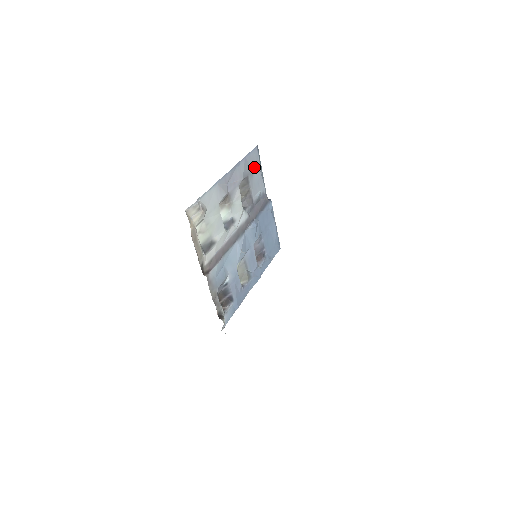
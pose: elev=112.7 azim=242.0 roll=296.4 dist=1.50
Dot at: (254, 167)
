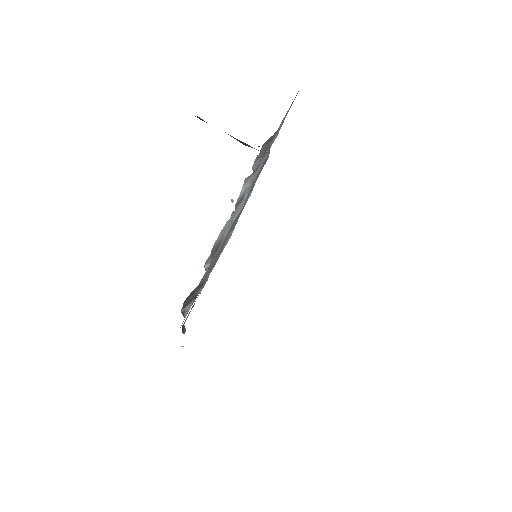
Dot at: occluded
